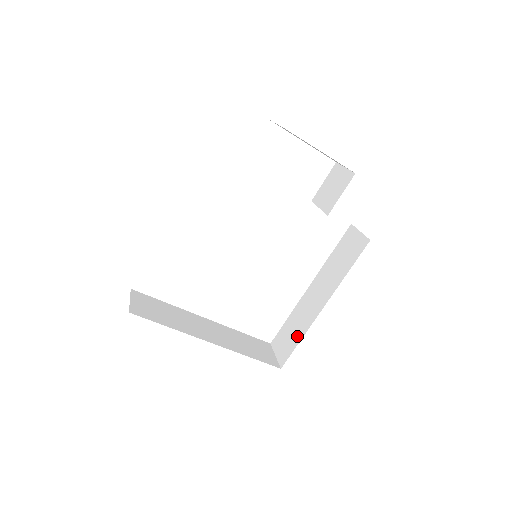
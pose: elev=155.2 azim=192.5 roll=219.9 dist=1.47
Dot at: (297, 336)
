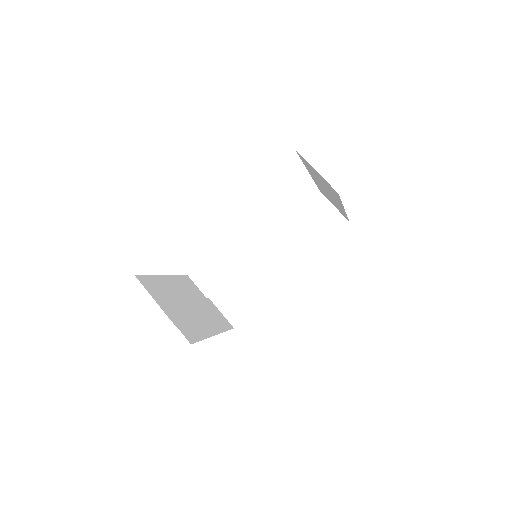
Dot at: occluded
